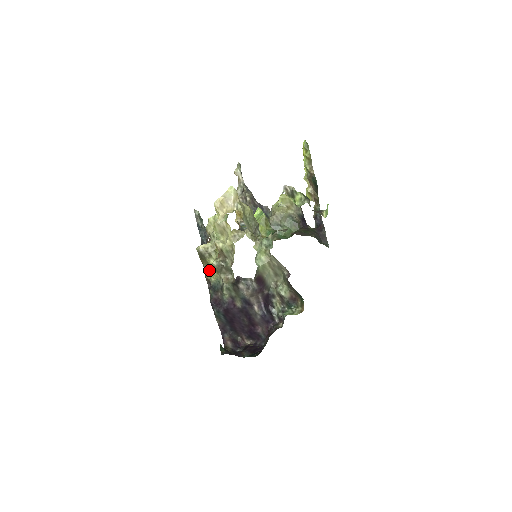
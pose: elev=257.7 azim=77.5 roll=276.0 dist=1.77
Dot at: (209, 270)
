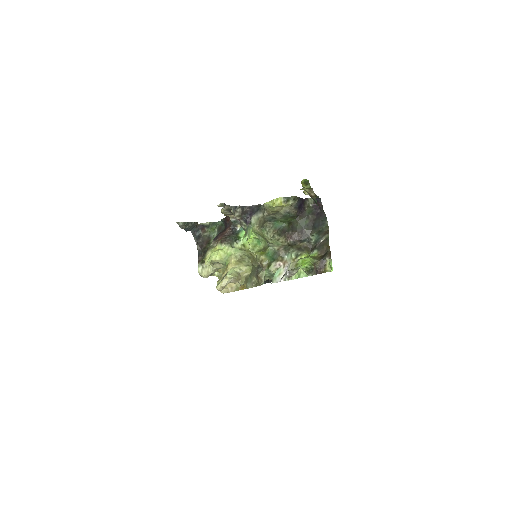
Dot at: occluded
